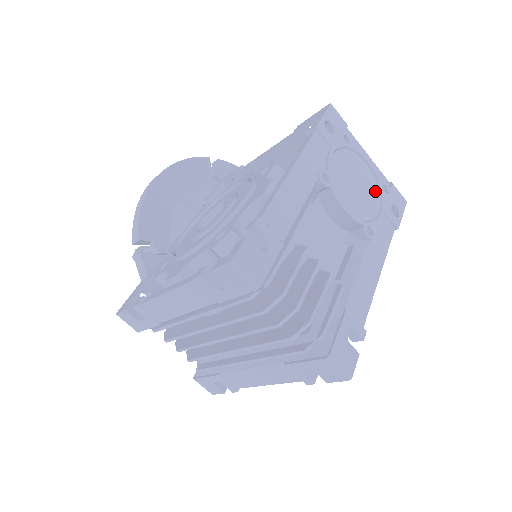
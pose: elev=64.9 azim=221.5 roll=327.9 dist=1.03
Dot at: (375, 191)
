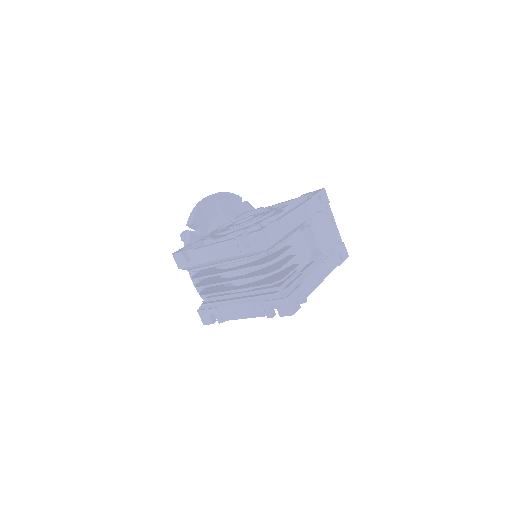
Dot at: (333, 241)
